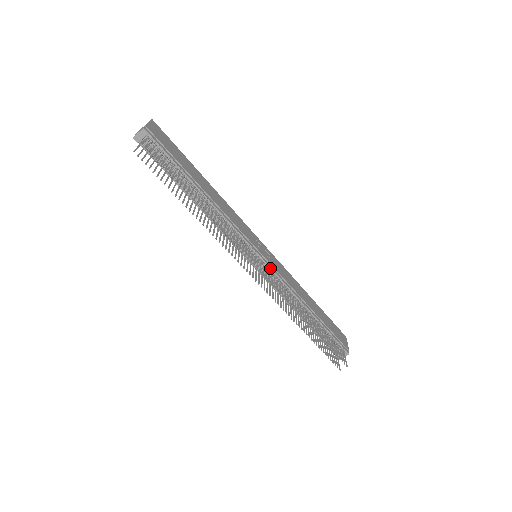
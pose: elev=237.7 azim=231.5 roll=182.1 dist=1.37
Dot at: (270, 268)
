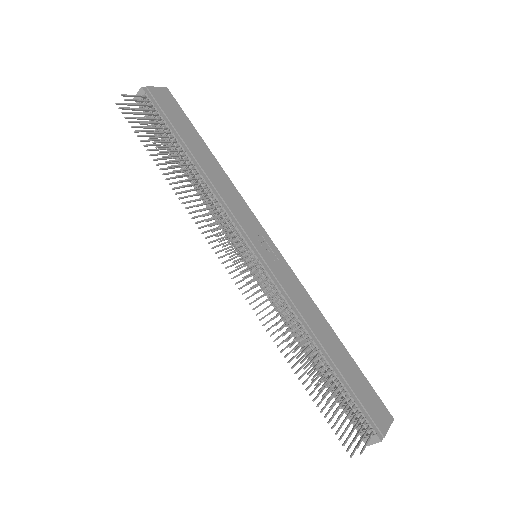
Dot at: (267, 272)
